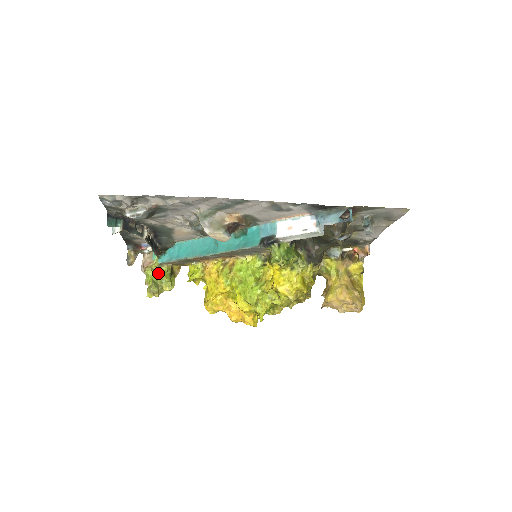
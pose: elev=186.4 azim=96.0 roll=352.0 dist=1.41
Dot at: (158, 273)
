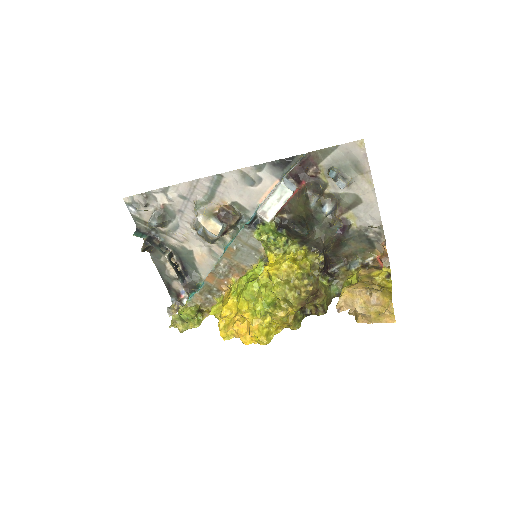
Dot at: (186, 309)
